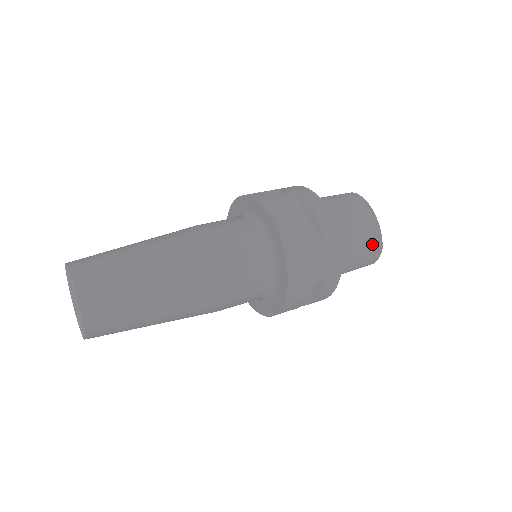
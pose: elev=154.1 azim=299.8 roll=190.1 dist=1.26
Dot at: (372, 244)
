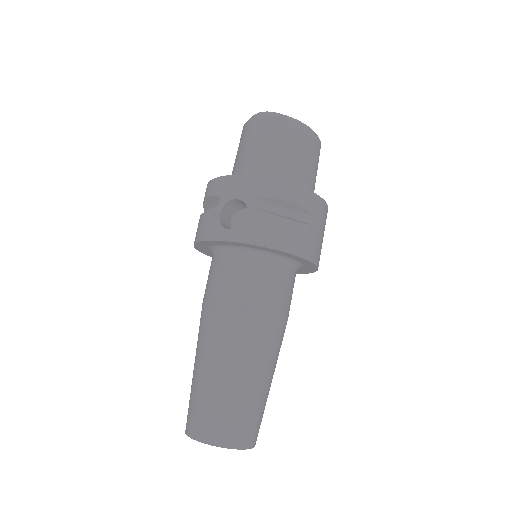
Dot at: (316, 150)
